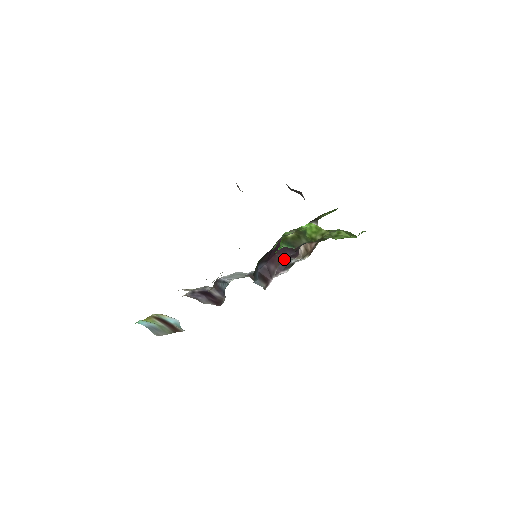
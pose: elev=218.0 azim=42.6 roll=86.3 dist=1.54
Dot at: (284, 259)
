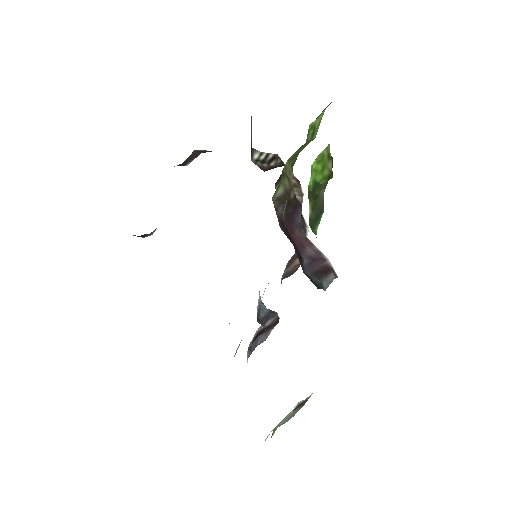
Dot at: occluded
